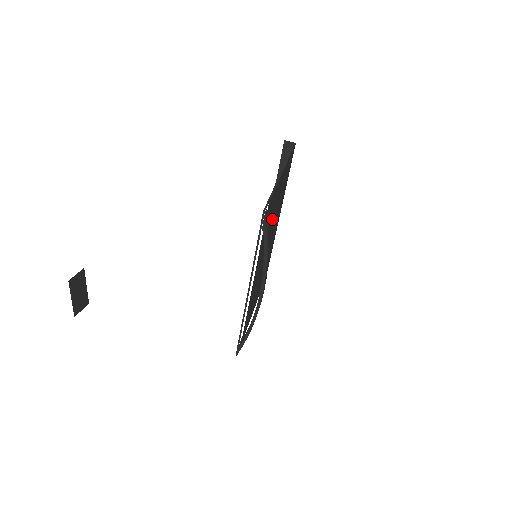
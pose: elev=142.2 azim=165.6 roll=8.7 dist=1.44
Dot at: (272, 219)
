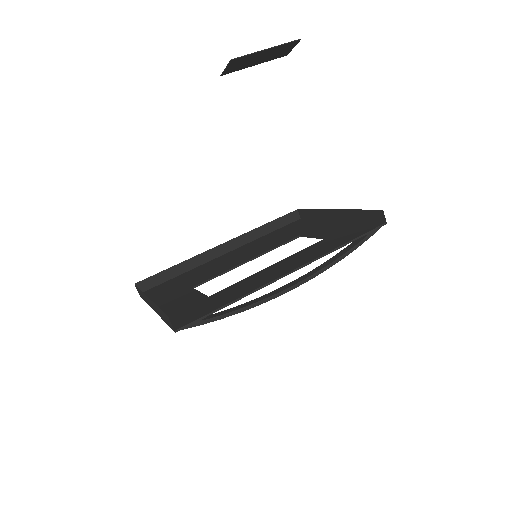
Dot at: occluded
